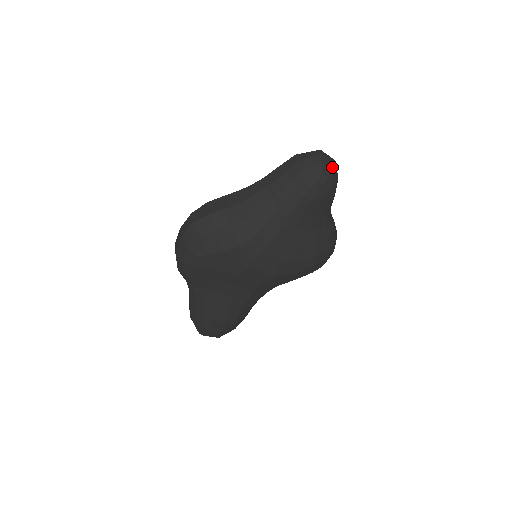
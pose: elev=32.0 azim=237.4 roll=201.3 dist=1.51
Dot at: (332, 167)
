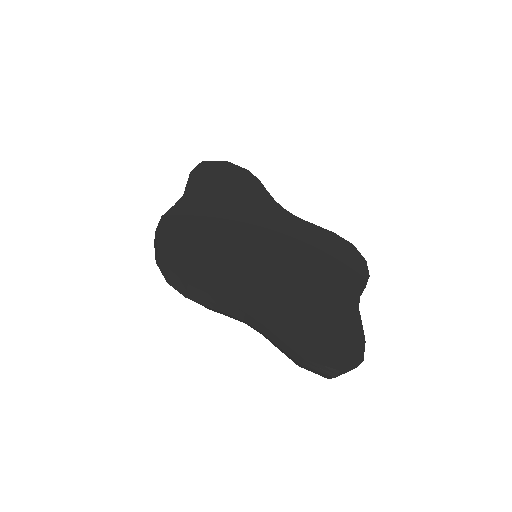
Dot at: occluded
